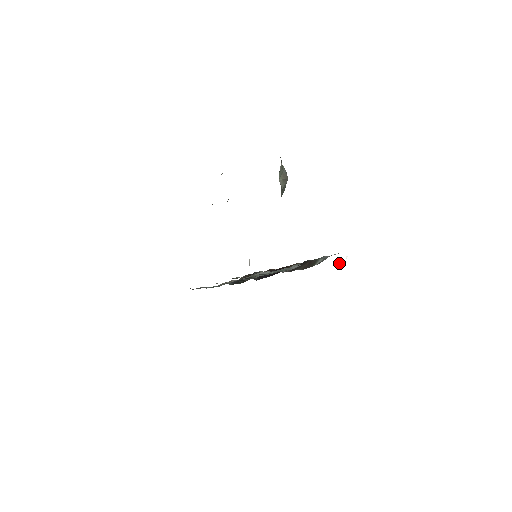
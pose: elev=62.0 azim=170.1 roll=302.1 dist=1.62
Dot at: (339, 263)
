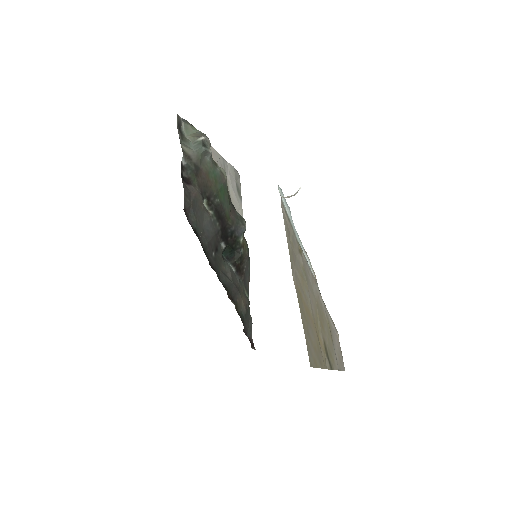
Dot at: (287, 196)
